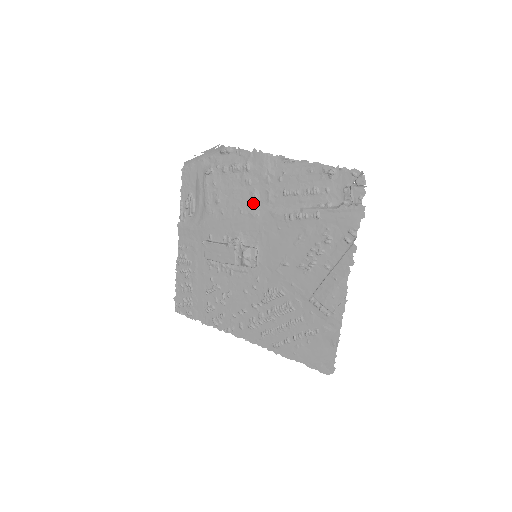
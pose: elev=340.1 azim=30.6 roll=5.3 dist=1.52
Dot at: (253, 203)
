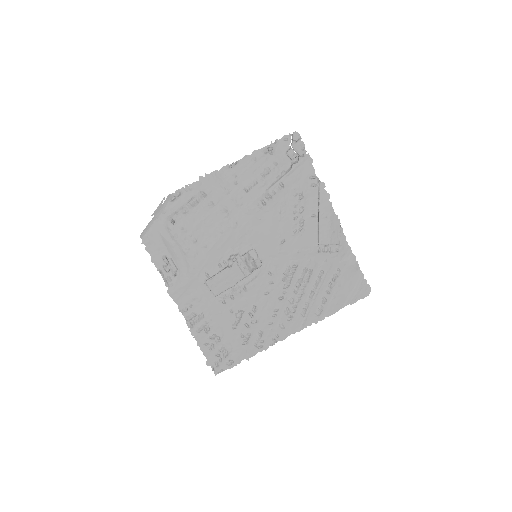
Dot at: (226, 217)
